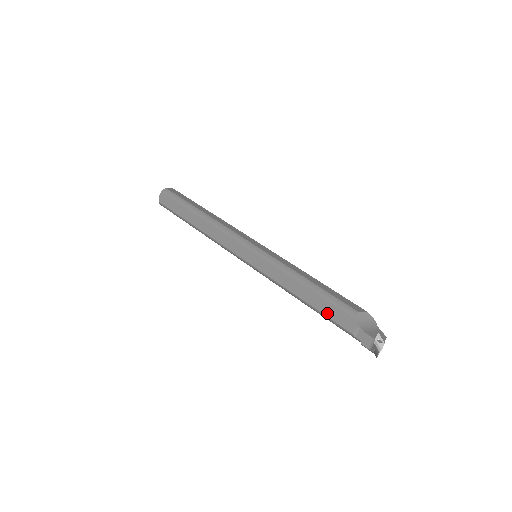
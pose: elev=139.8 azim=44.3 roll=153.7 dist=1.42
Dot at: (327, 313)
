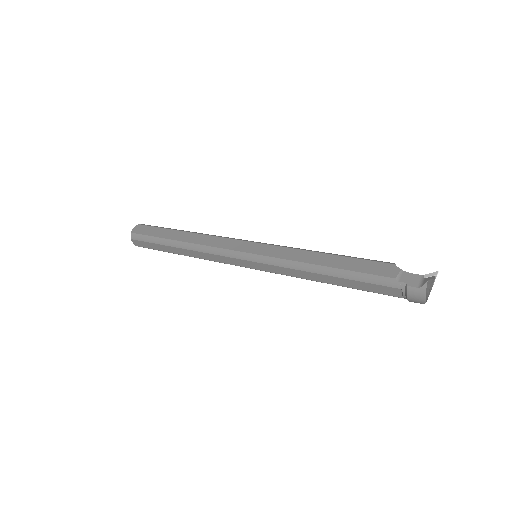
Dot at: (359, 269)
